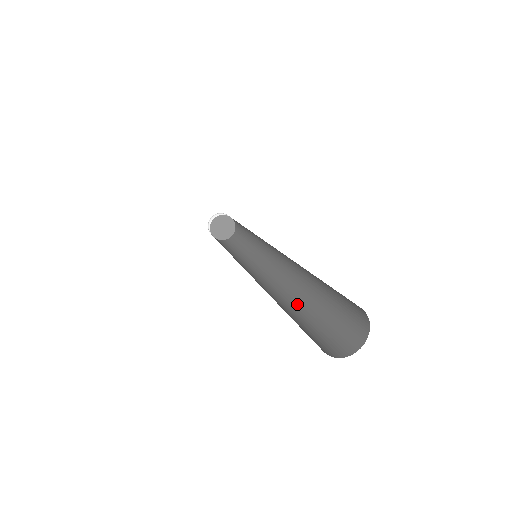
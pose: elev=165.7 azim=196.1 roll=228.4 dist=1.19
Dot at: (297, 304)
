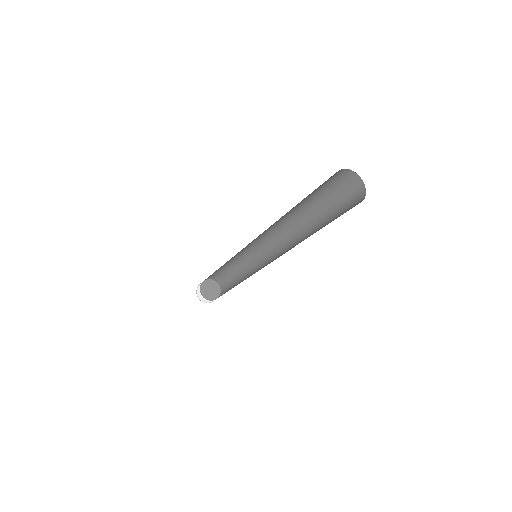
Dot at: occluded
